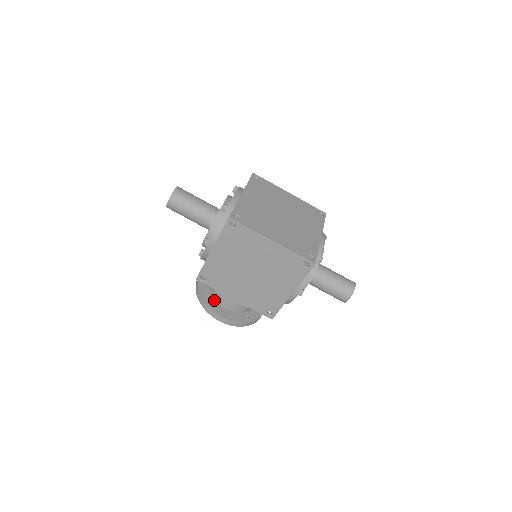
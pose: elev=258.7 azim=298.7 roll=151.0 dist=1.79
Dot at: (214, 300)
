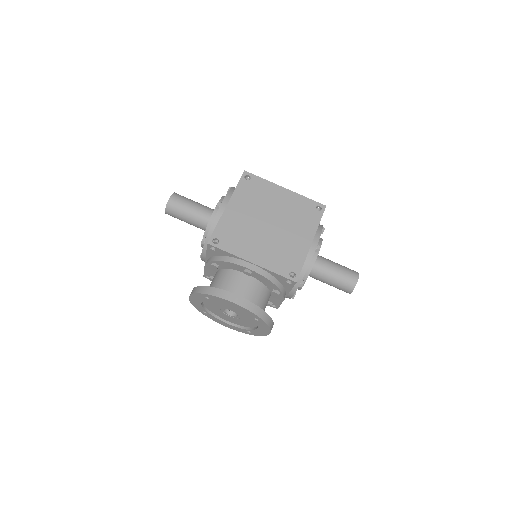
Dot at: occluded
